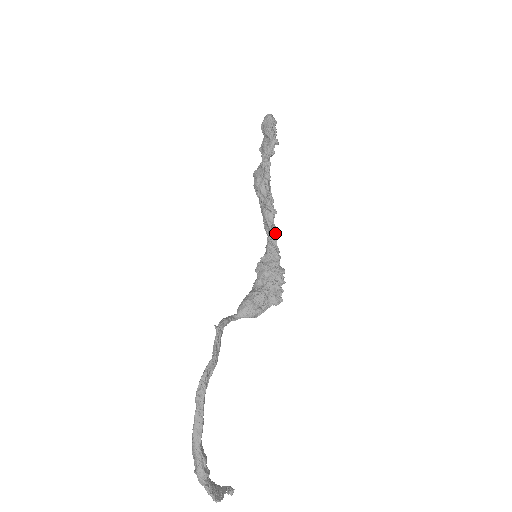
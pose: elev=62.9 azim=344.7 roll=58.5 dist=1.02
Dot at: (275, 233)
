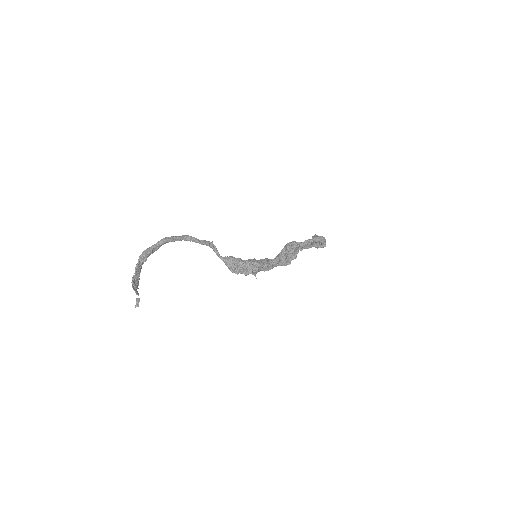
Dot at: (275, 262)
